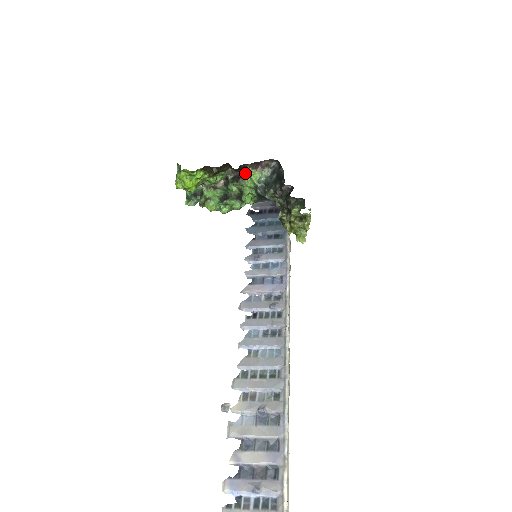
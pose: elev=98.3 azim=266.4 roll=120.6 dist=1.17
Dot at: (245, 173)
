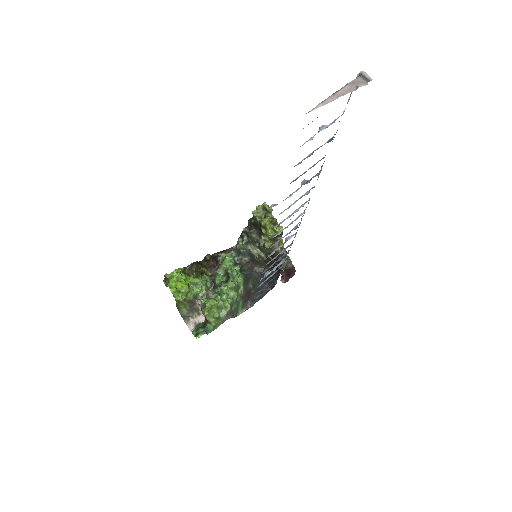
Dot at: occluded
